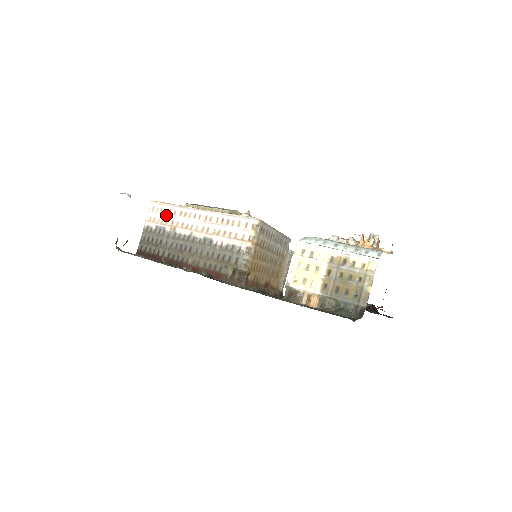
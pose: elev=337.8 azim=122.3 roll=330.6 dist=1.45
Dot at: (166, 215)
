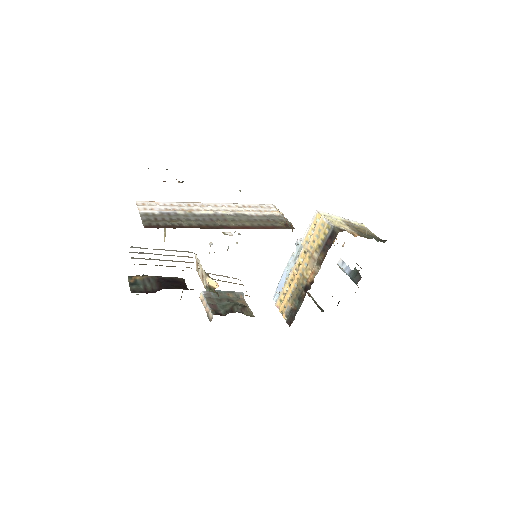
Dot at: (169, 206)
